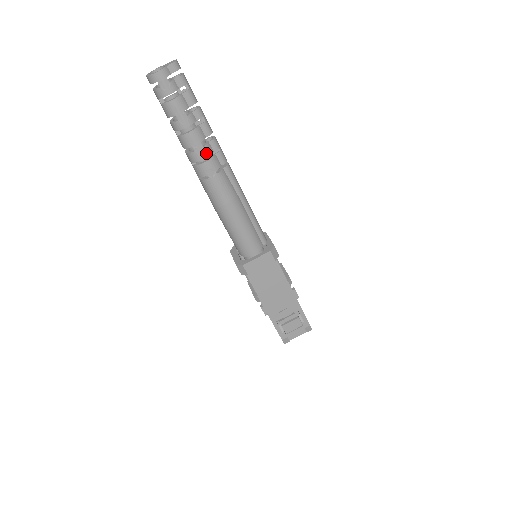
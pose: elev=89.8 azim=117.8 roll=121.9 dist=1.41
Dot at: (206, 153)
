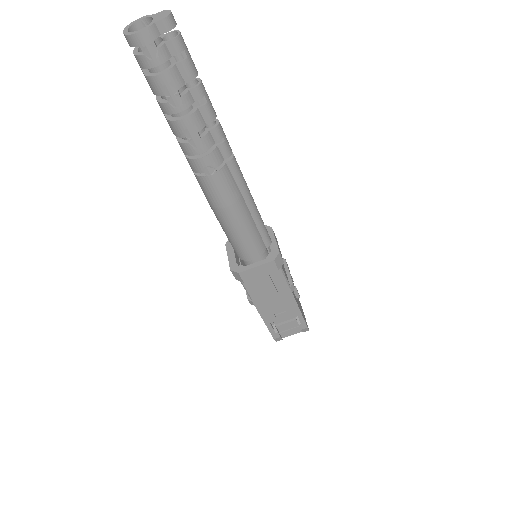
Dot at: (204, 146)
